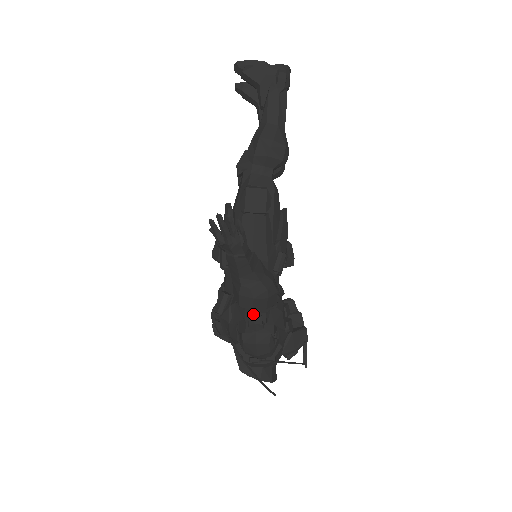
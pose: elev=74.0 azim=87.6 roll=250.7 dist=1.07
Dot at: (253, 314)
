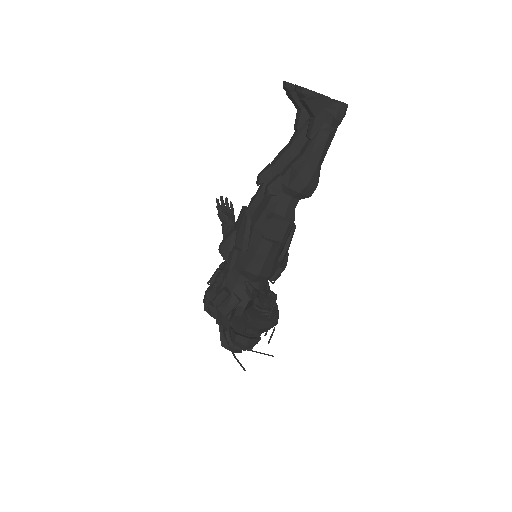
Dot at: occluded
